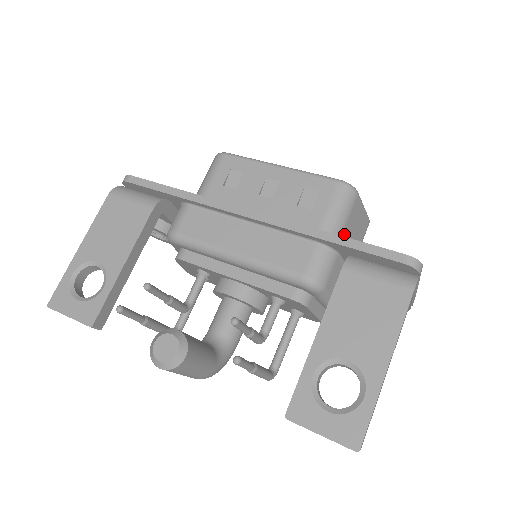
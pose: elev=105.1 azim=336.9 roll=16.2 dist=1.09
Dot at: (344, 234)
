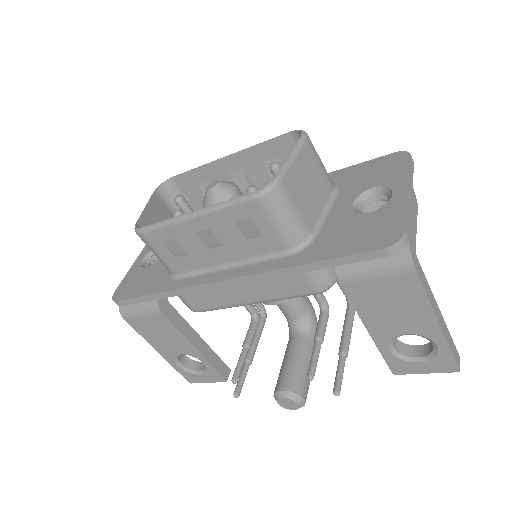
Dot at: (306, 217)
